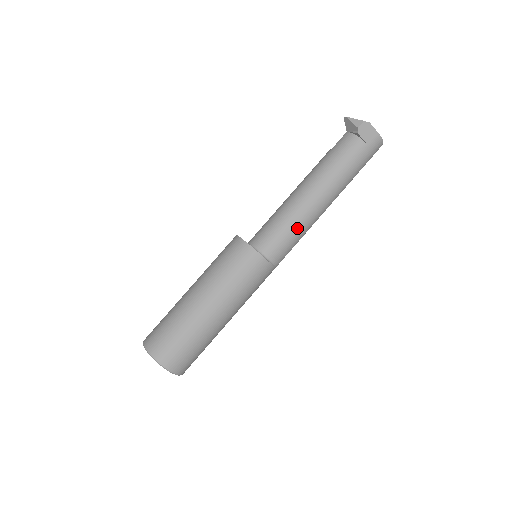
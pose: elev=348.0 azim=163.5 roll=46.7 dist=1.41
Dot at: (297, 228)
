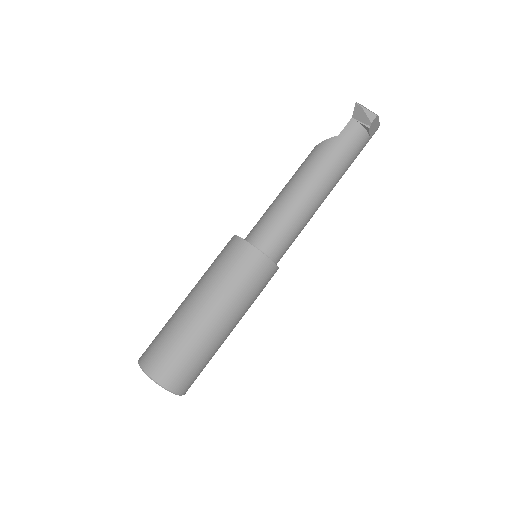
Dot at: (302, 228)
